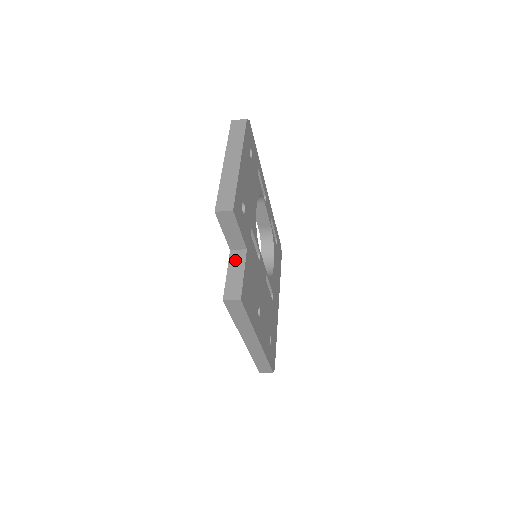
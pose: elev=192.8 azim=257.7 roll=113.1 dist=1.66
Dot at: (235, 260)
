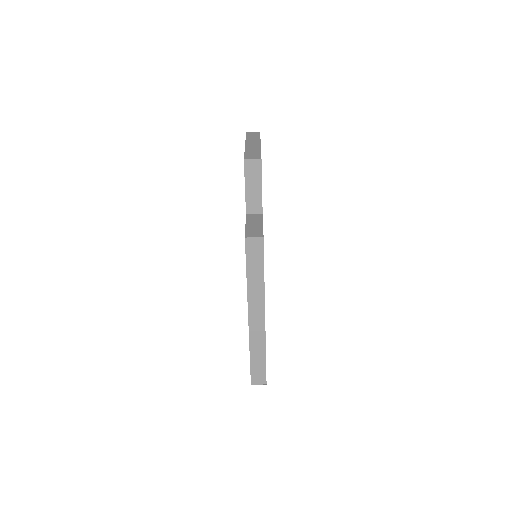
Dot at: (252, 219)
